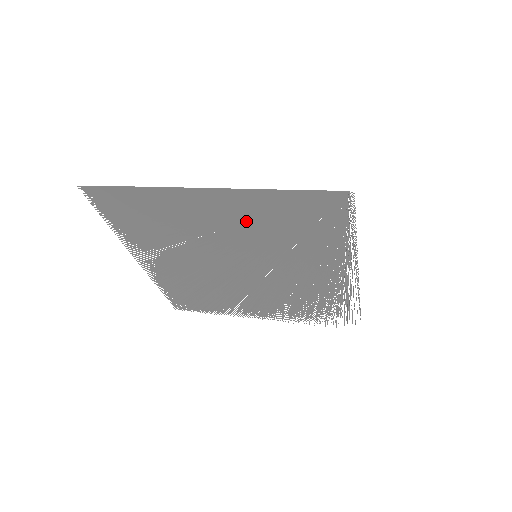
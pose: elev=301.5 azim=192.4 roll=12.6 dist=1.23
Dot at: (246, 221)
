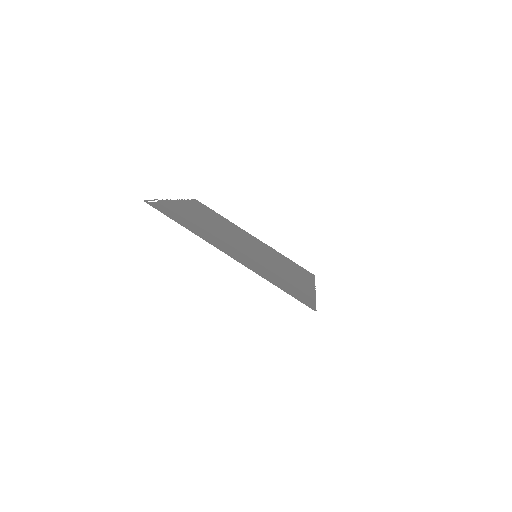
Dot at: (253, 263)
